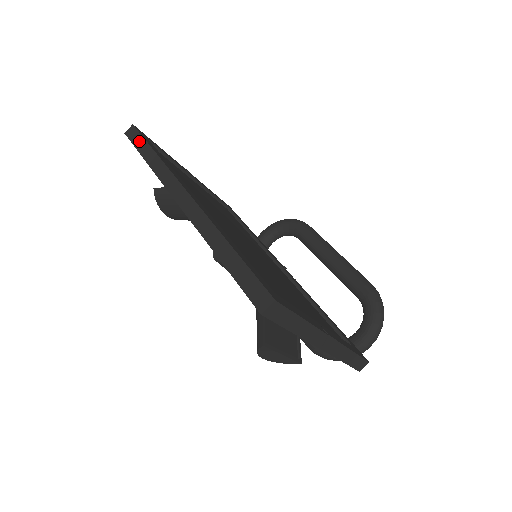
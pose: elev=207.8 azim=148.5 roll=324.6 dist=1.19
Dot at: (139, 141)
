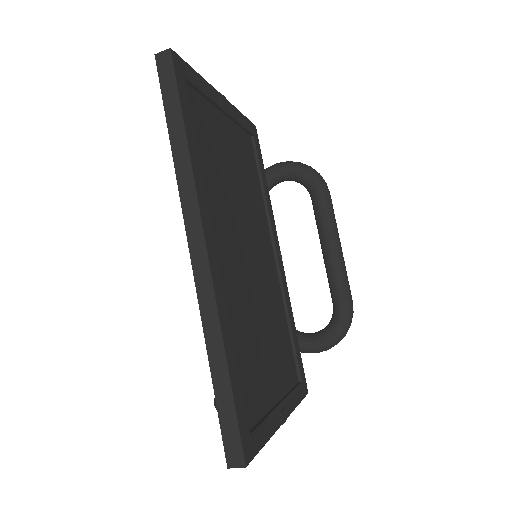
Dot at: (171, 95)
